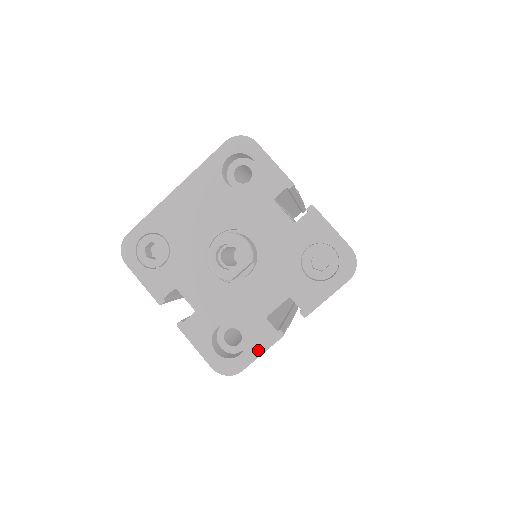
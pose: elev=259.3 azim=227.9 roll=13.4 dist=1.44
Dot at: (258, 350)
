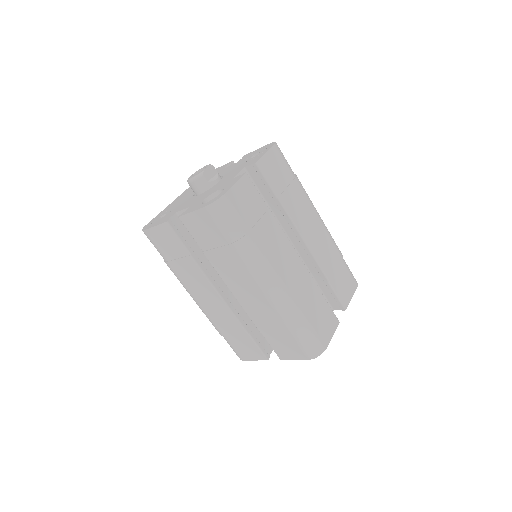
Dot at: (232, 184)
